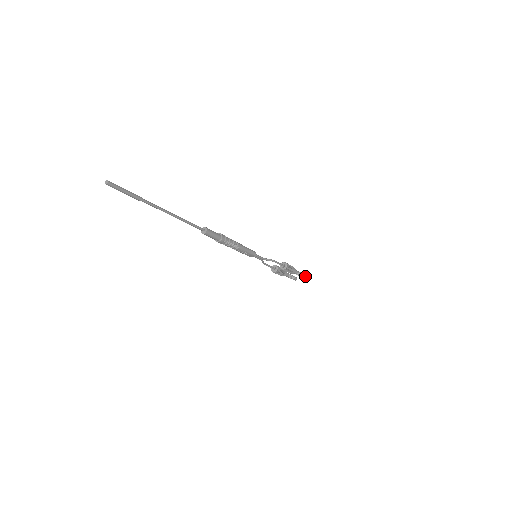
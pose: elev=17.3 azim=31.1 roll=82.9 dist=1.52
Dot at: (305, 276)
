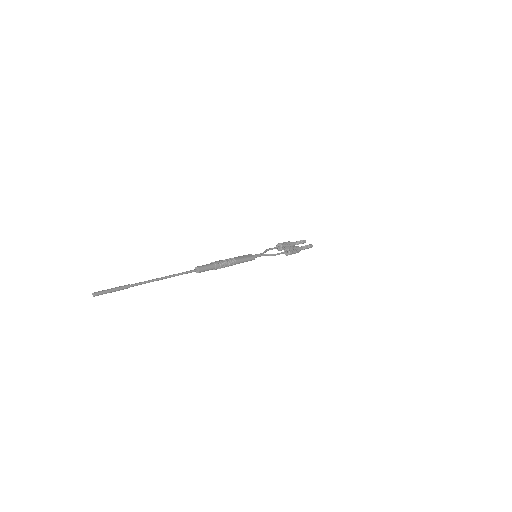
Dot at: occluded
